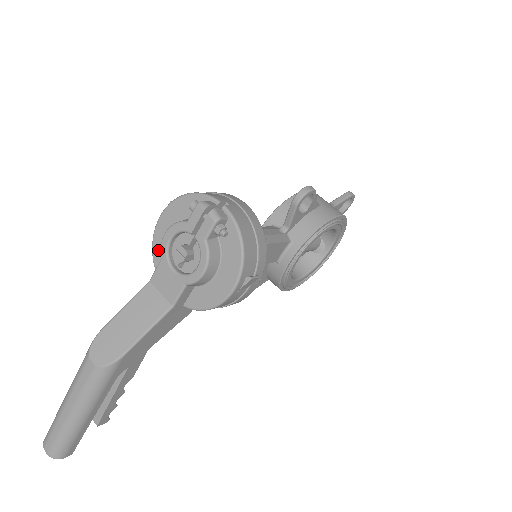
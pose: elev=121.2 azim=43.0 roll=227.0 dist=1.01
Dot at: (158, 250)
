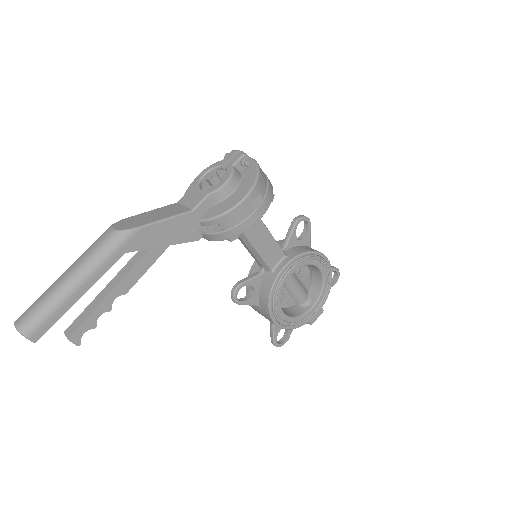
Dot at: occluded
